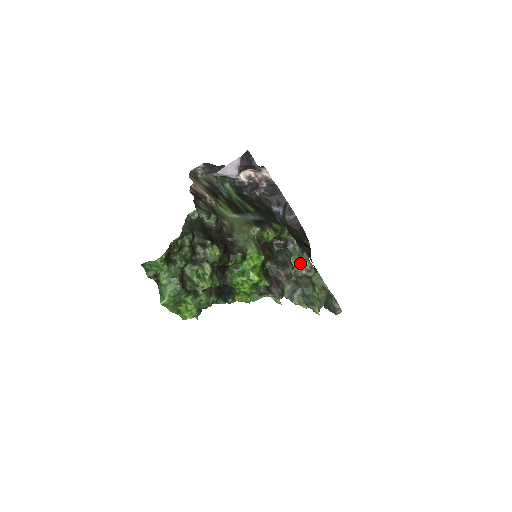
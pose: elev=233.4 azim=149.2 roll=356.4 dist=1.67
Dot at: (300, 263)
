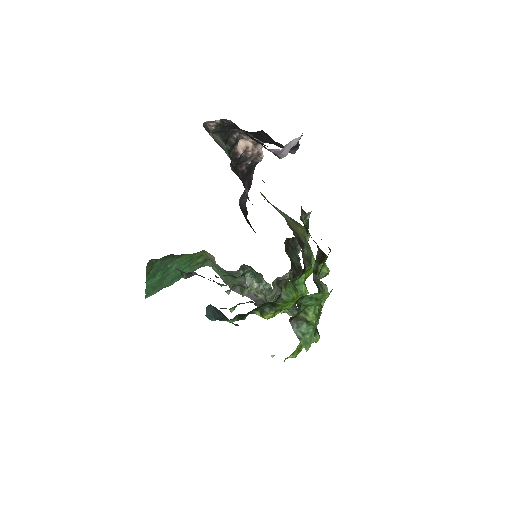
Dot at: occluded
